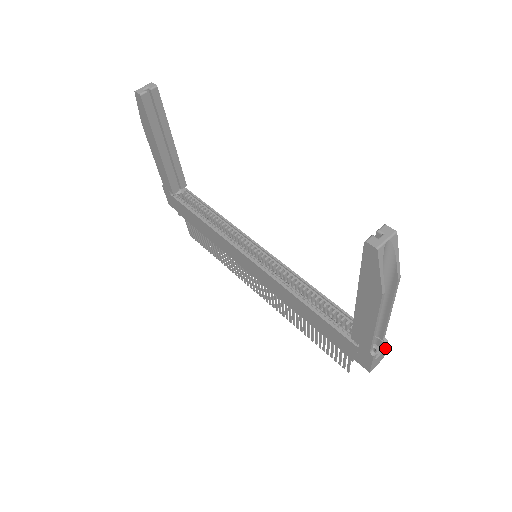
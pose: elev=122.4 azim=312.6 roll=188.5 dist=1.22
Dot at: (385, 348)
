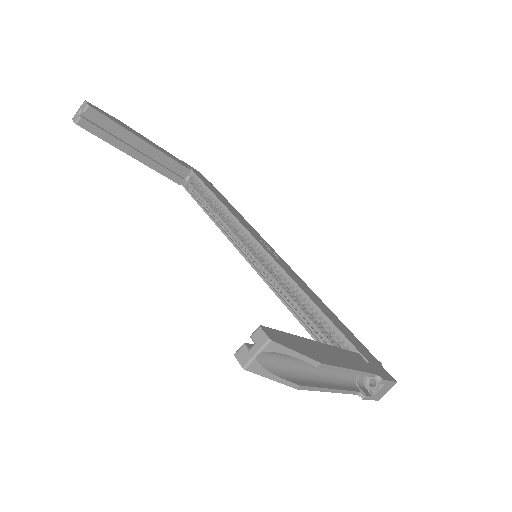
Dot at: (385, 382)
